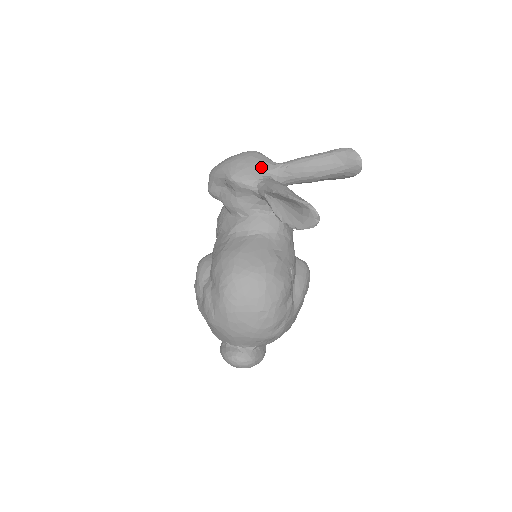
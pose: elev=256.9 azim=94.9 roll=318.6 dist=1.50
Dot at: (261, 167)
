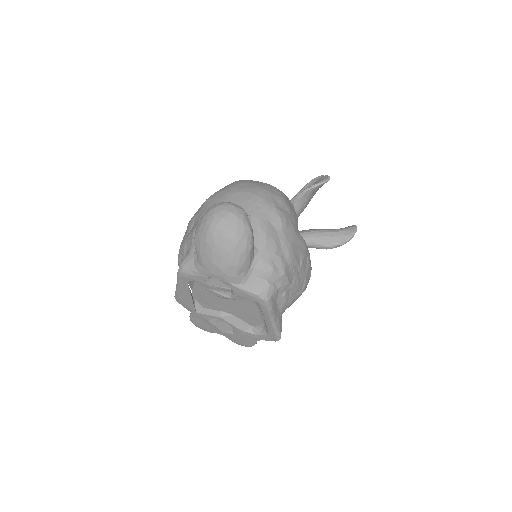
Dot at: occluded
